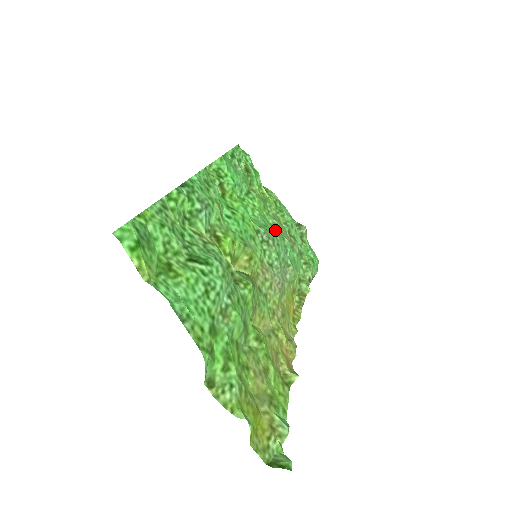
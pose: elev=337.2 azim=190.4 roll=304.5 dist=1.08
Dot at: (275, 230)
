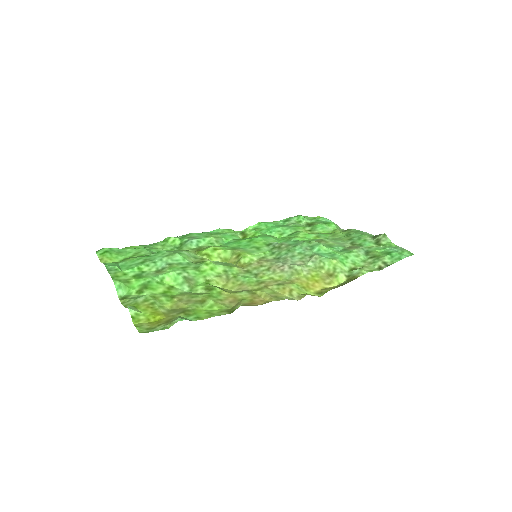
Dot at: occluded
